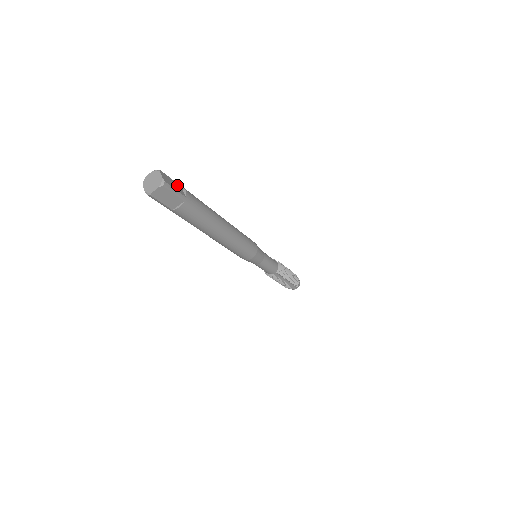
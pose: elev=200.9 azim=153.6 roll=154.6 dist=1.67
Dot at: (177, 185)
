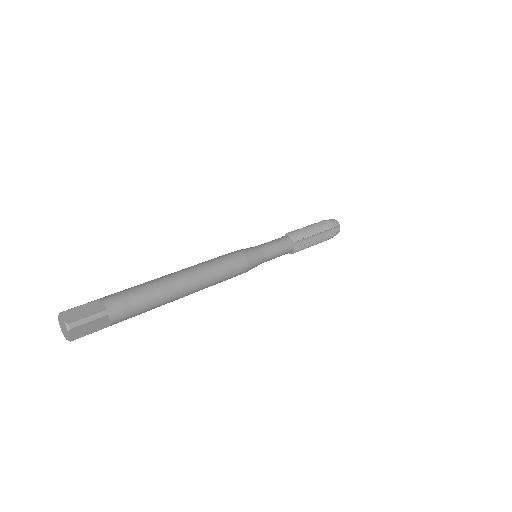
Dot at: (99, 321)
